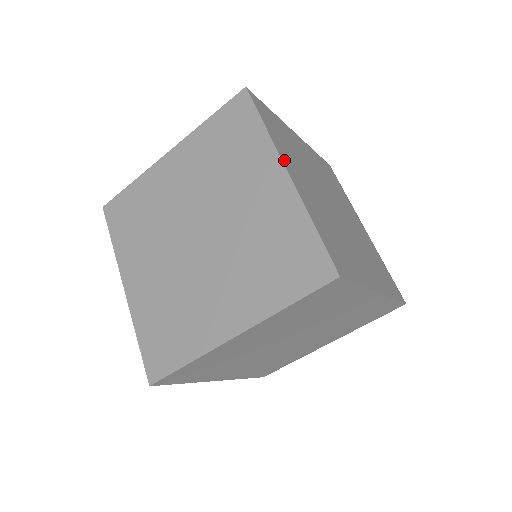
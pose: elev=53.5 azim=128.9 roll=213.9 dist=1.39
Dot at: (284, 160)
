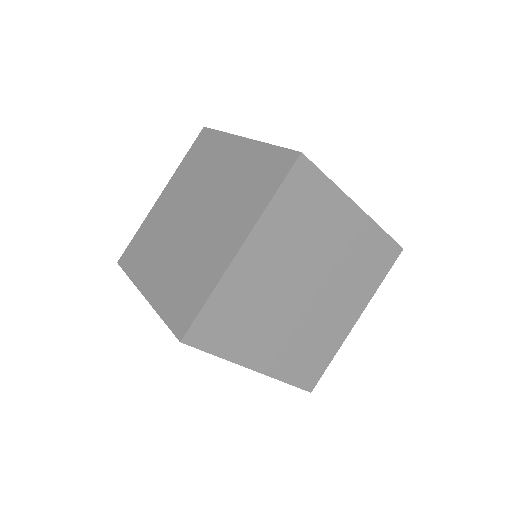
Dot at: occluded
